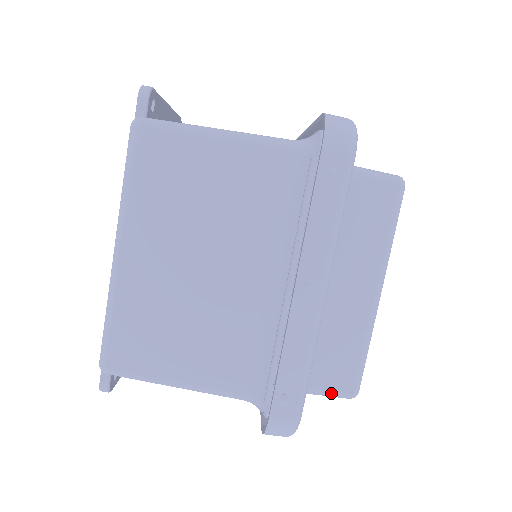
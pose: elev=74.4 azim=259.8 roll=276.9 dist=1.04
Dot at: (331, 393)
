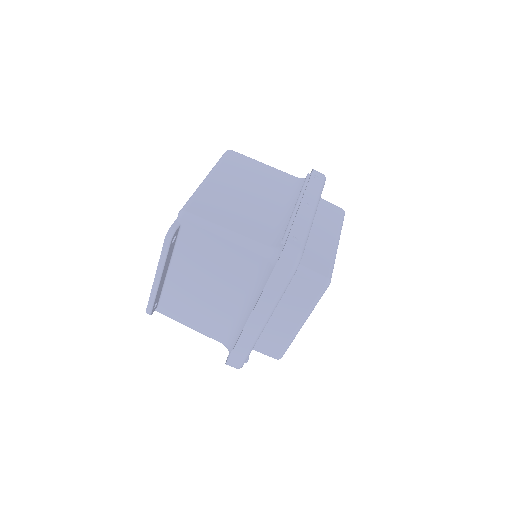
Dot at: (315, 273)
